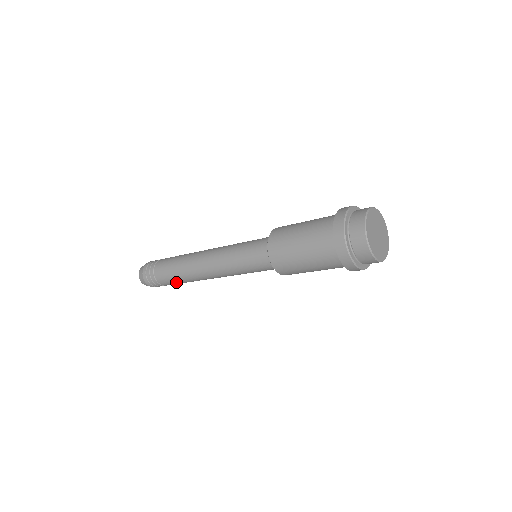
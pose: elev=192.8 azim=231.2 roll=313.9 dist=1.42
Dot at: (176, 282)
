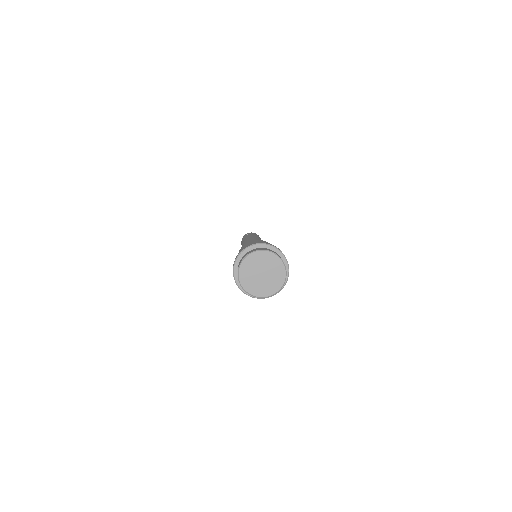
Dot at: occluded
